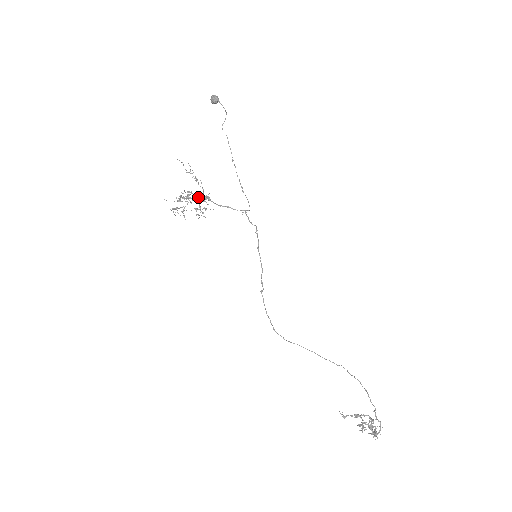
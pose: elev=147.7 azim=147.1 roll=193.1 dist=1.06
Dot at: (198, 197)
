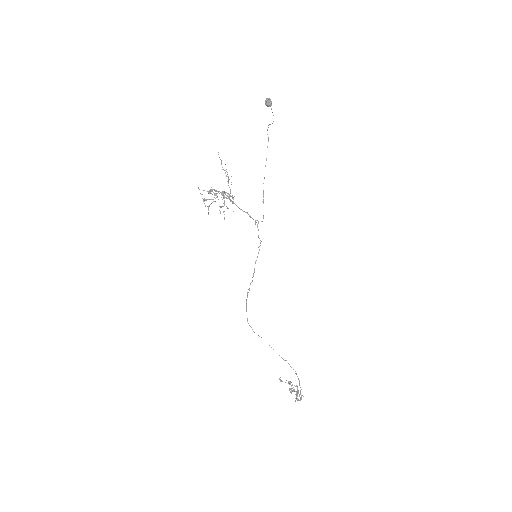
Dot at: occluded
